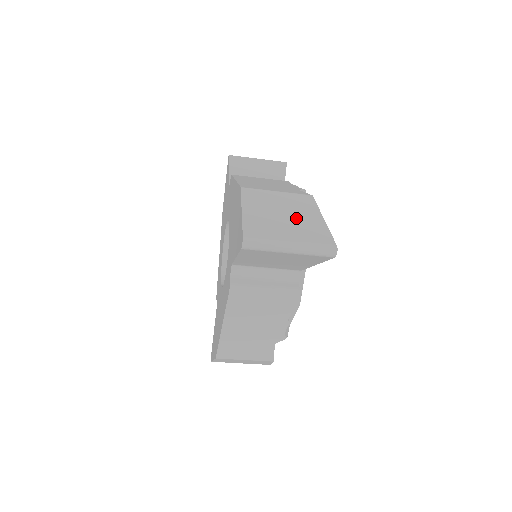
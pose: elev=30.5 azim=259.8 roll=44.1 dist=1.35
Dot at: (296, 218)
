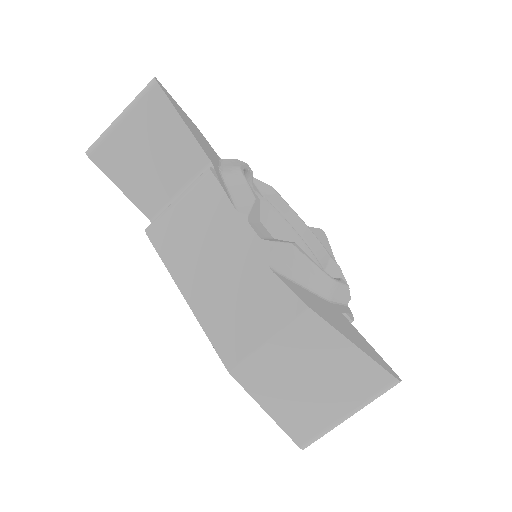
Dot at: occluded
